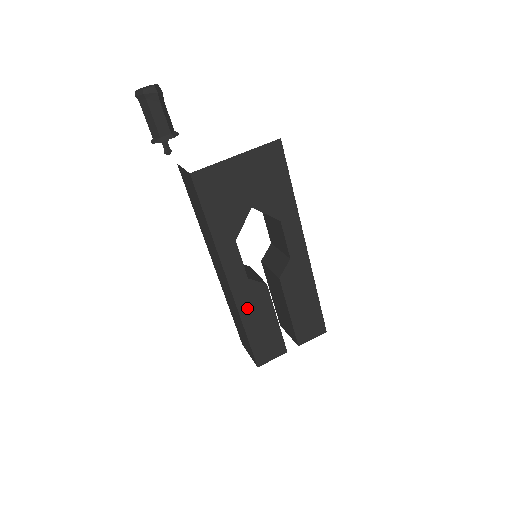
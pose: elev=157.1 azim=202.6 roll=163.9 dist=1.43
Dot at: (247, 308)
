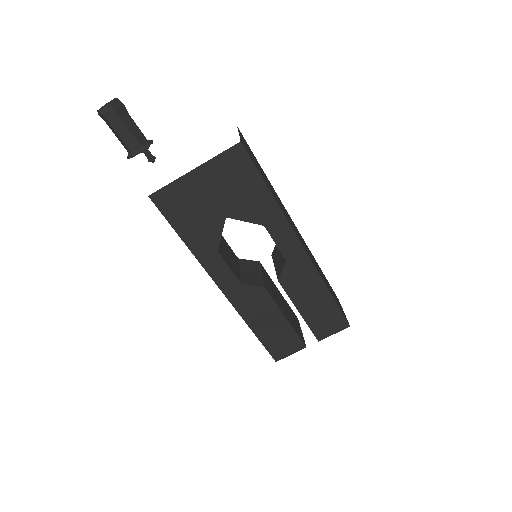
Dot at: (249, 311)
